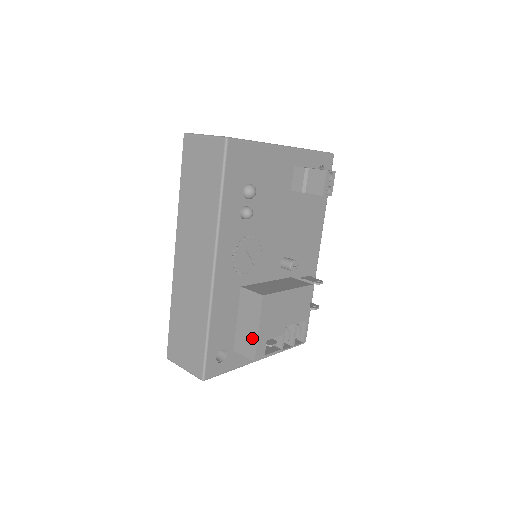
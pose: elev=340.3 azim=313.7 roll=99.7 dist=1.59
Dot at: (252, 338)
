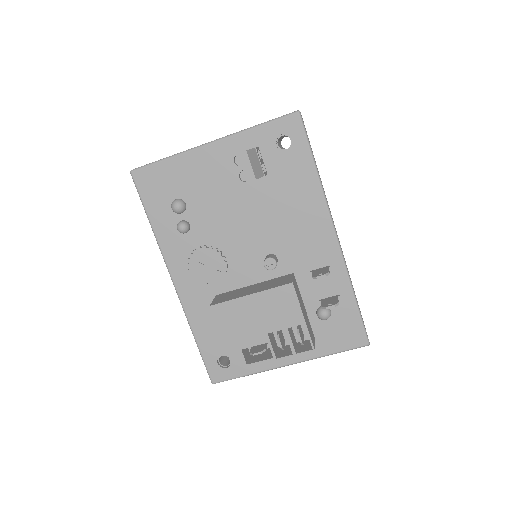
Dot at: occluded
